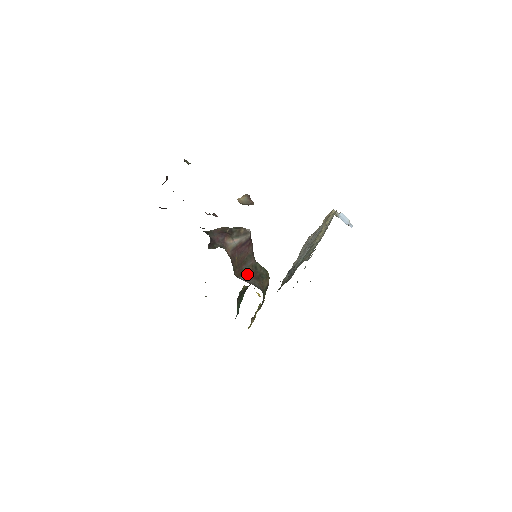
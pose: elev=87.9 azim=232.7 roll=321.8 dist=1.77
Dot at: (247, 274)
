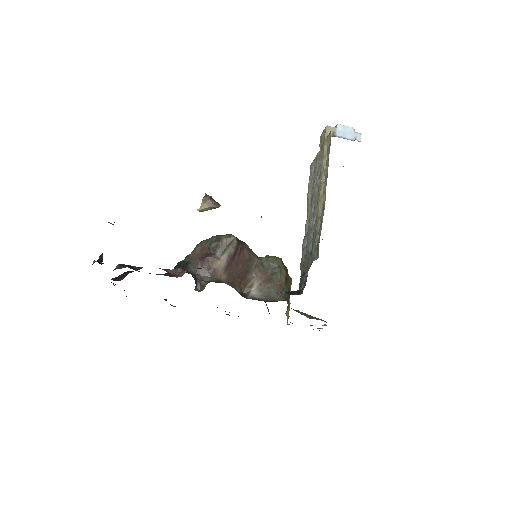
Dot at: (256, 282)
